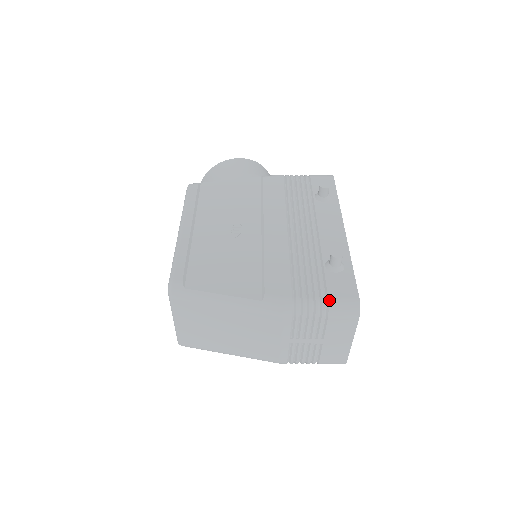
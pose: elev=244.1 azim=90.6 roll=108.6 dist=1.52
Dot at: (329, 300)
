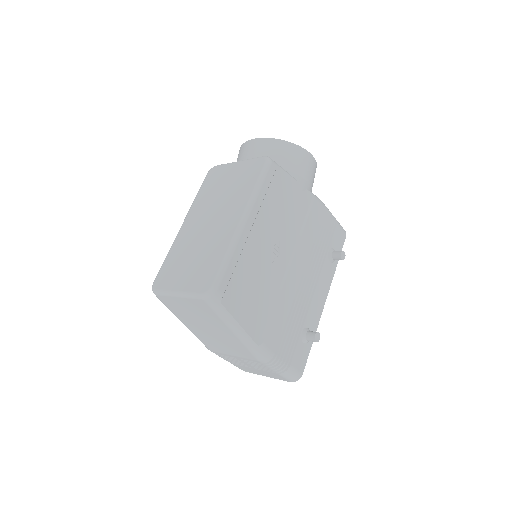
Dot at: (290, 367)
